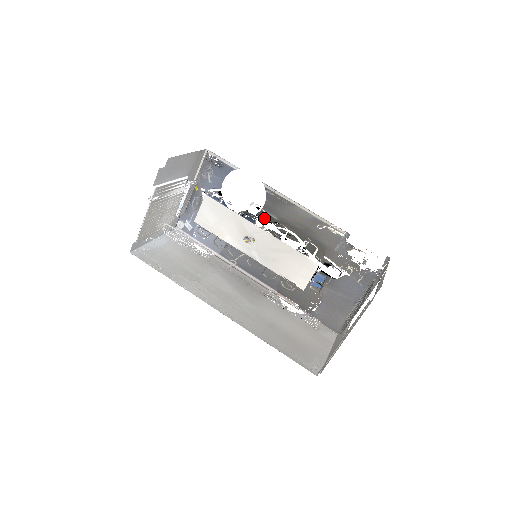
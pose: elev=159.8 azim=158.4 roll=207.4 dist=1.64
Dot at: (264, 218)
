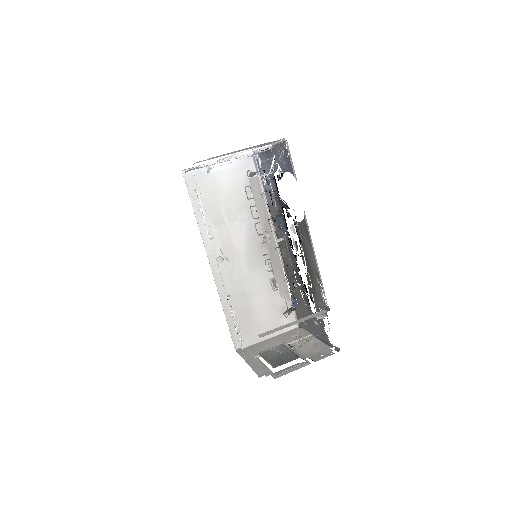
Dot at: (296, 228)
